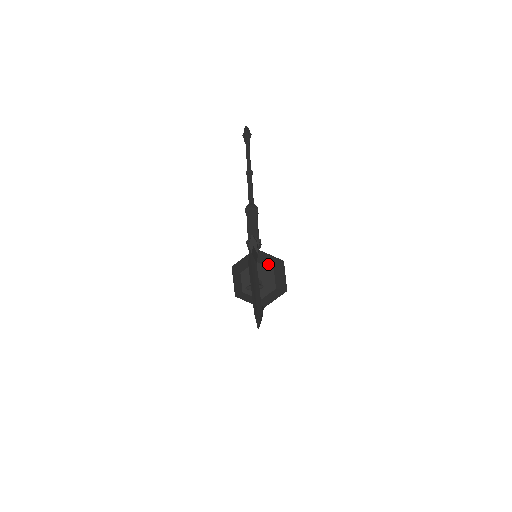
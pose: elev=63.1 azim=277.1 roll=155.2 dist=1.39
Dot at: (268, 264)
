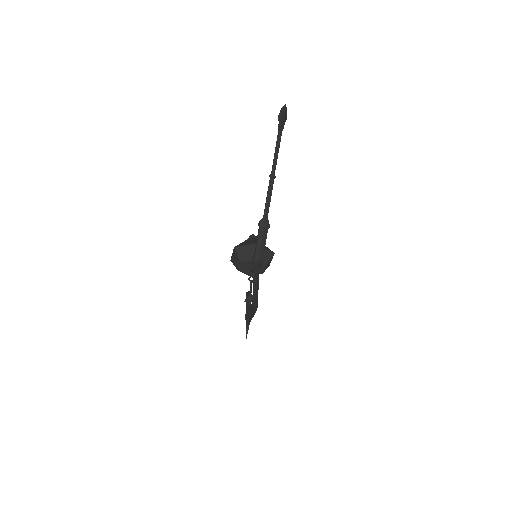
Dot at: (263, 261)
